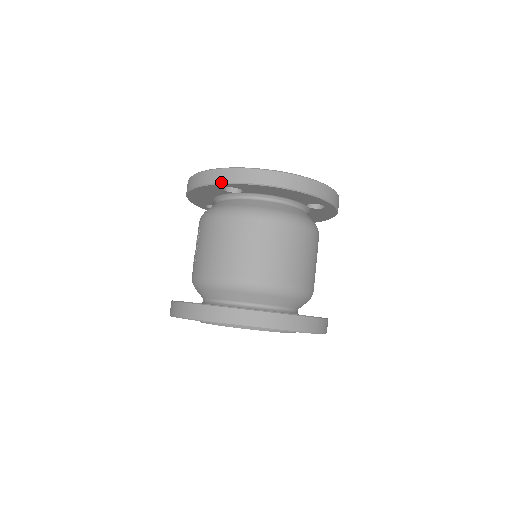
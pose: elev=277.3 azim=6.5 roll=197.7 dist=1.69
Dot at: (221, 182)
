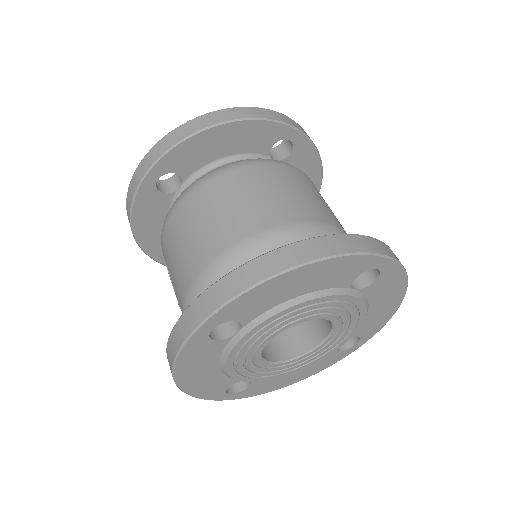
Dot at: (143, 174)
